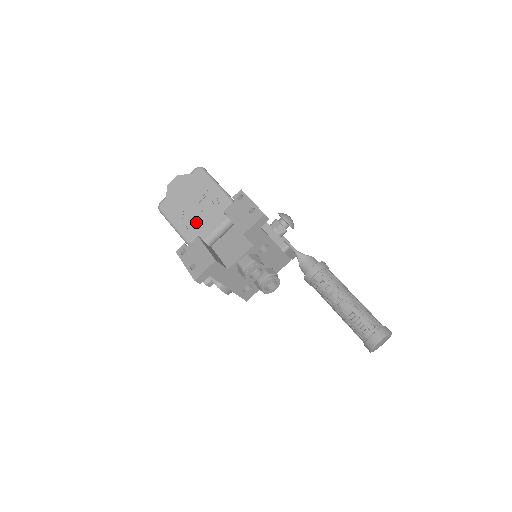
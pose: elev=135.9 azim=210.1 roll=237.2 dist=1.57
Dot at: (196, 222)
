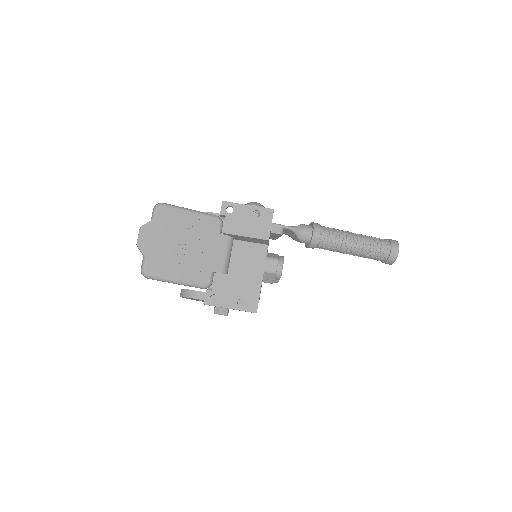
Dot at: (201, 261)
